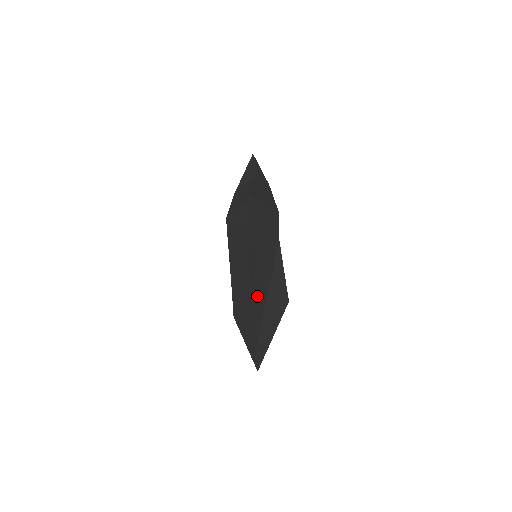
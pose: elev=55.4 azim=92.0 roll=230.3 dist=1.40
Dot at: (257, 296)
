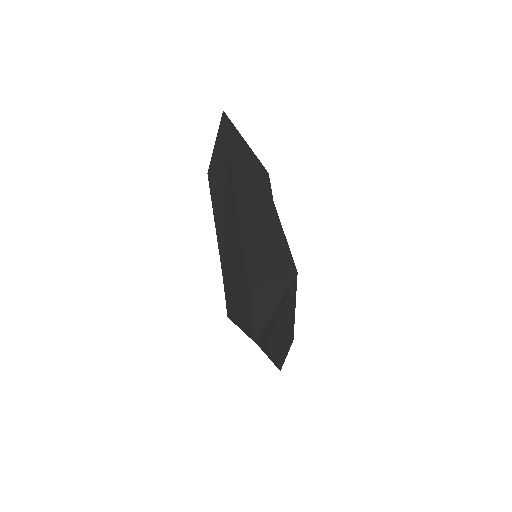
Dot at: (243, 226)
